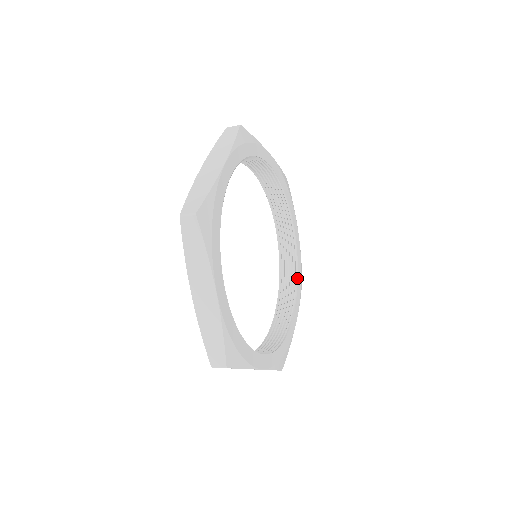
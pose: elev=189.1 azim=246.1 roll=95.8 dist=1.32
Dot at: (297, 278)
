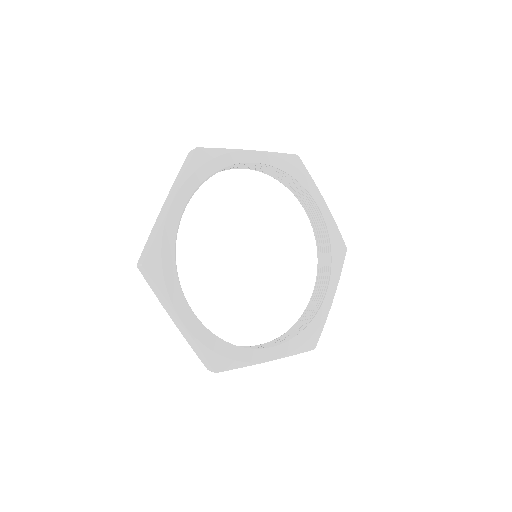
Dot at: (331, 253)
